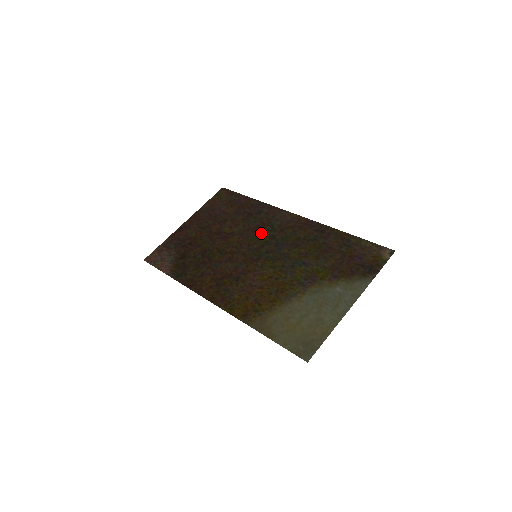
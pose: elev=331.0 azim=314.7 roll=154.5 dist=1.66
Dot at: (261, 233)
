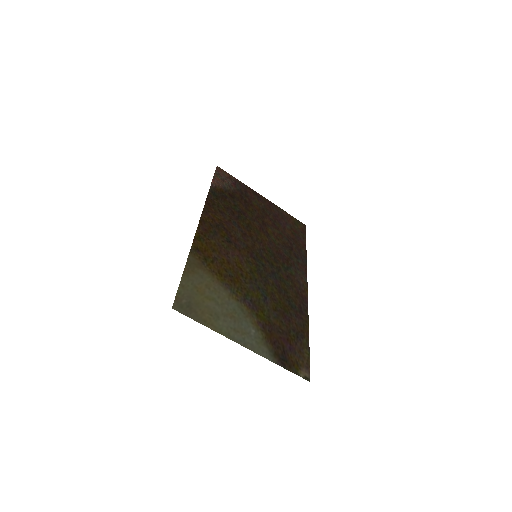
Dot at: (279, 259)
